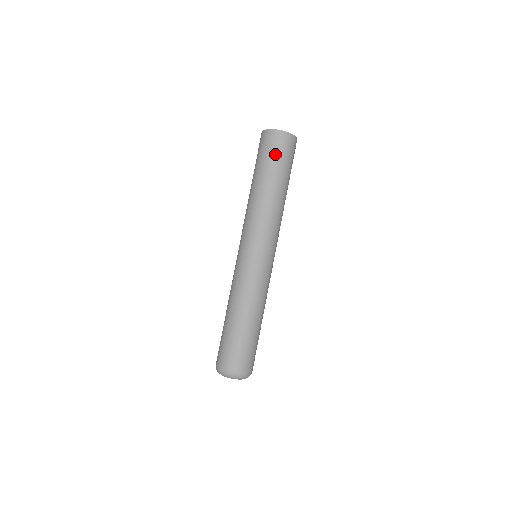
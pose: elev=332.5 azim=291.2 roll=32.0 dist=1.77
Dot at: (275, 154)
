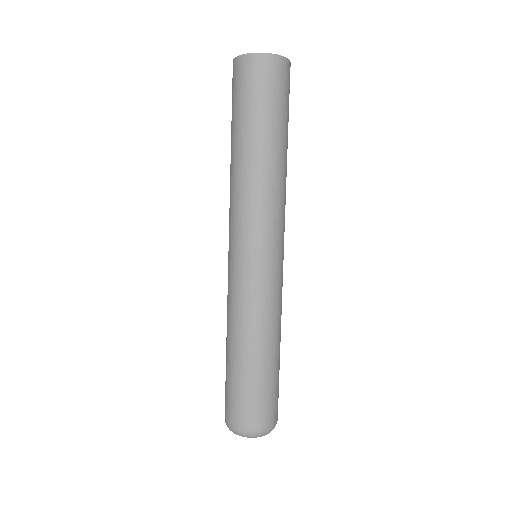
Dot at: (268, 95)
